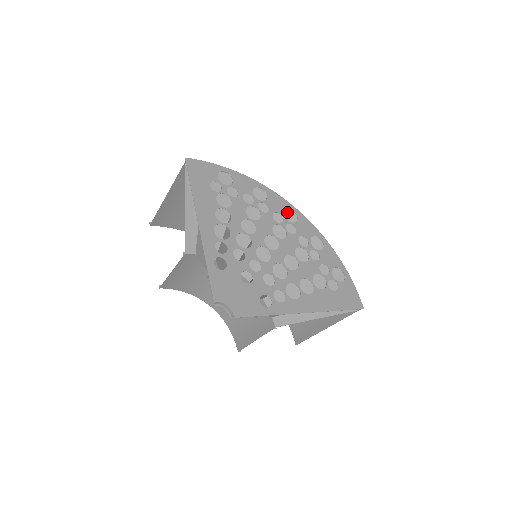
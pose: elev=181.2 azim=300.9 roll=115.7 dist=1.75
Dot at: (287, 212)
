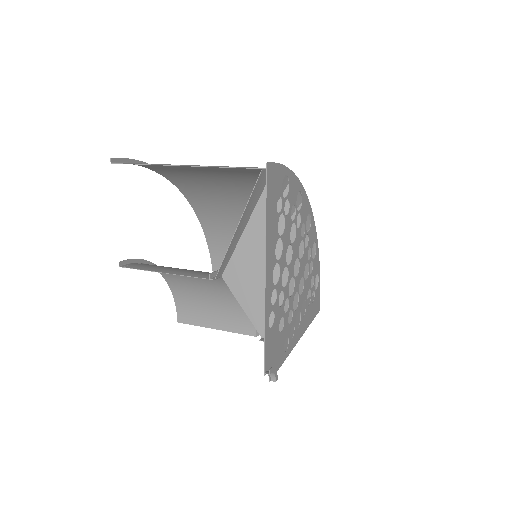
Dot at: occluded
